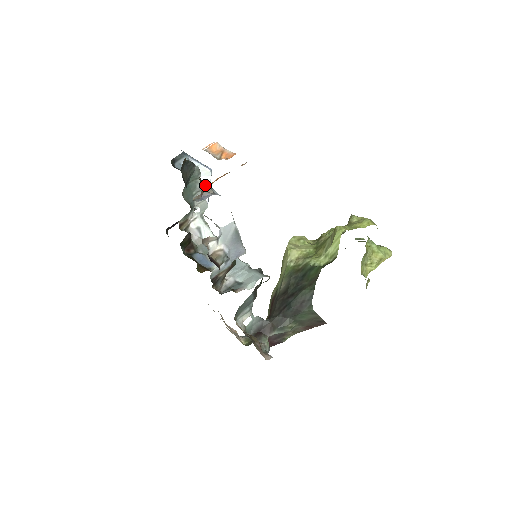
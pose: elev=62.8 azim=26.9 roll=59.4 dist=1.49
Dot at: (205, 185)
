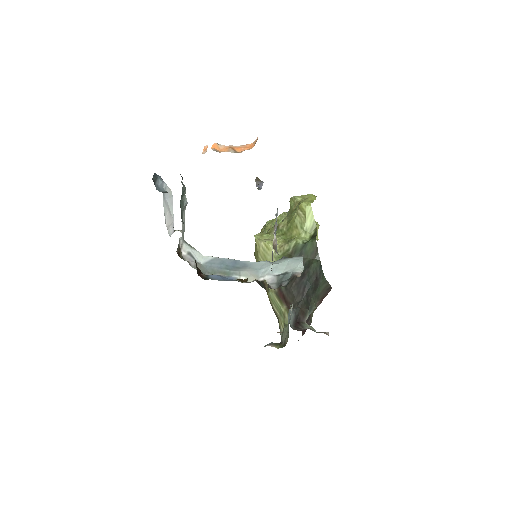
Dot at: occluded
